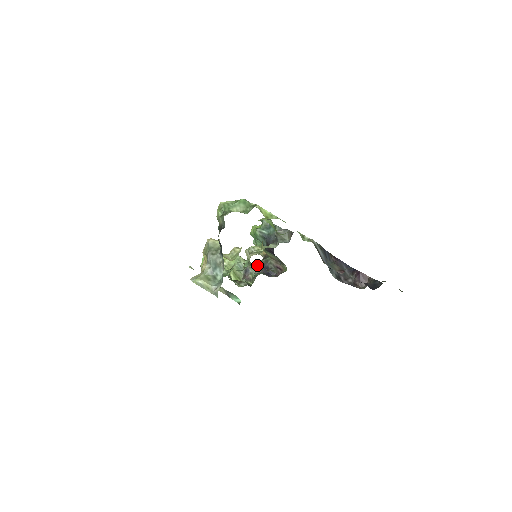
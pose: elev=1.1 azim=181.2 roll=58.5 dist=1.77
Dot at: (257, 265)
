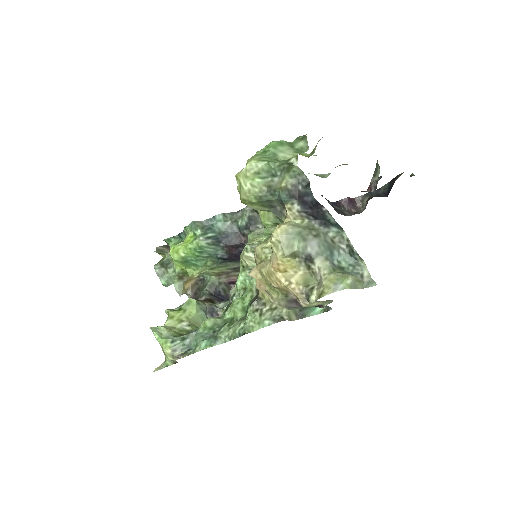
Dot at: (210, 298)
